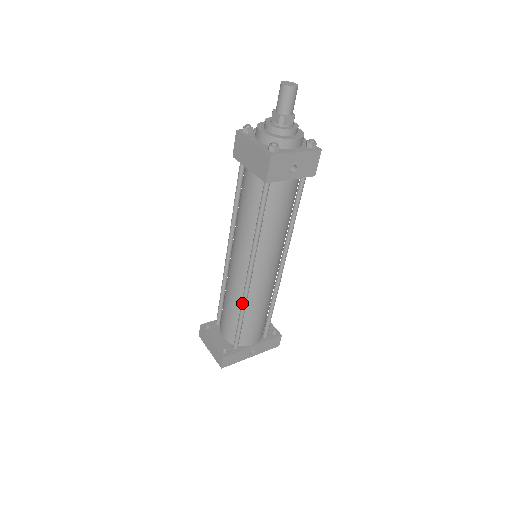
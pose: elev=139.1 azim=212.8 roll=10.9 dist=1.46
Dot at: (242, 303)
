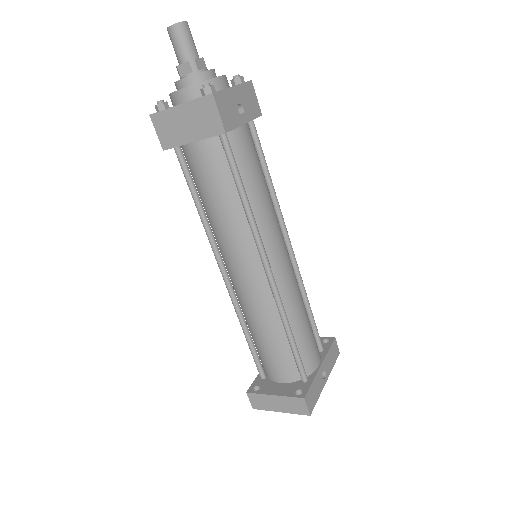
Dot at: (281, 314)
